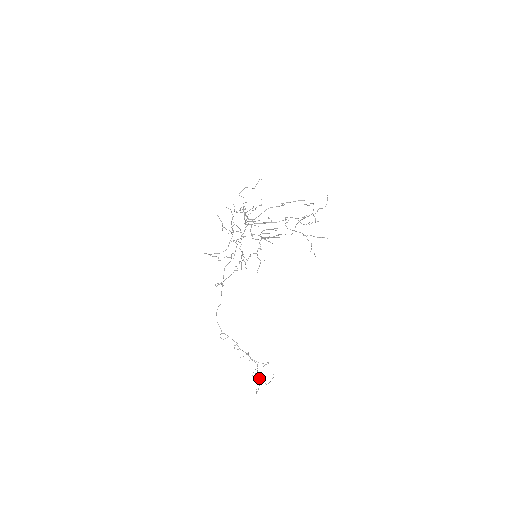
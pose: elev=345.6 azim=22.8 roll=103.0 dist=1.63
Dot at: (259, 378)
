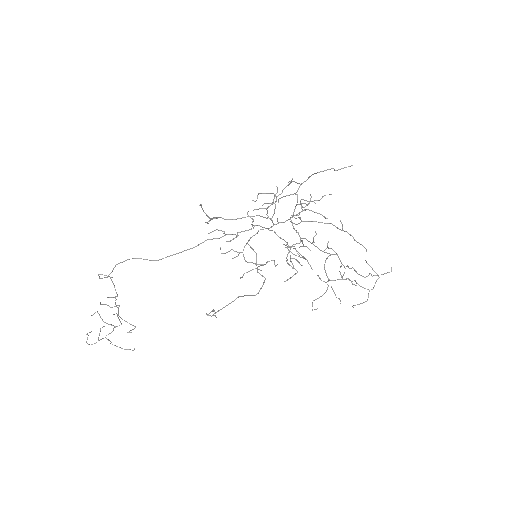
Dot at: occluded
